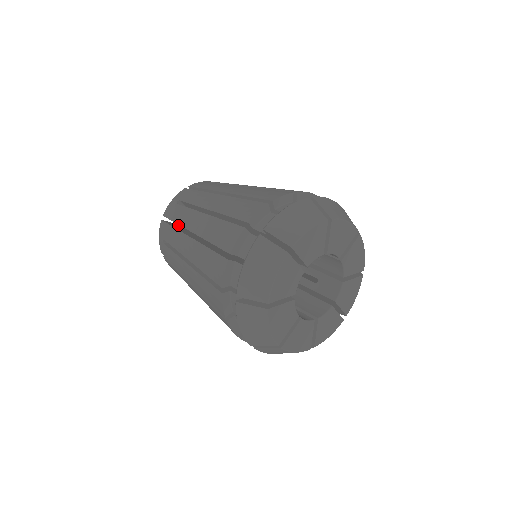
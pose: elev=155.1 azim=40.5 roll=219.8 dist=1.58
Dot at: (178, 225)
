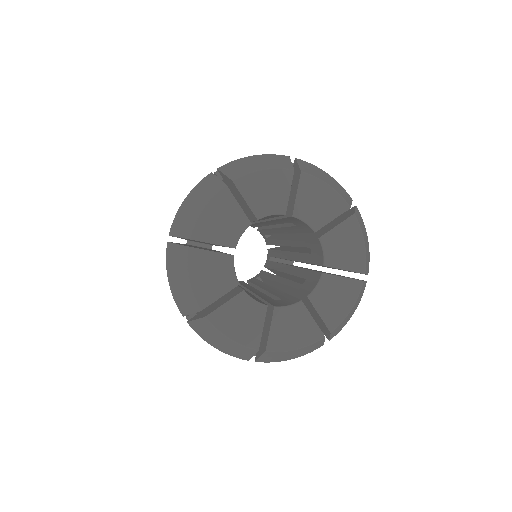
Dot at: occluded
